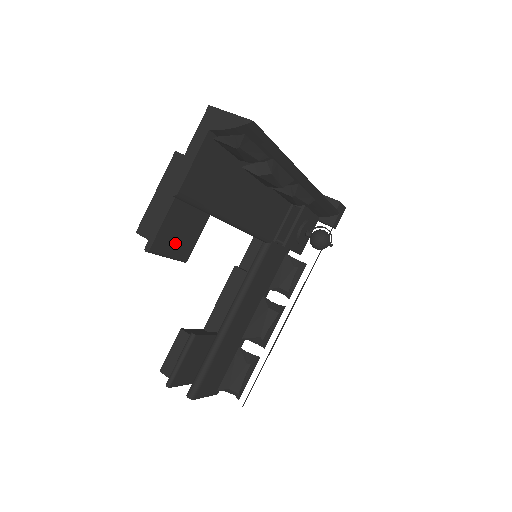
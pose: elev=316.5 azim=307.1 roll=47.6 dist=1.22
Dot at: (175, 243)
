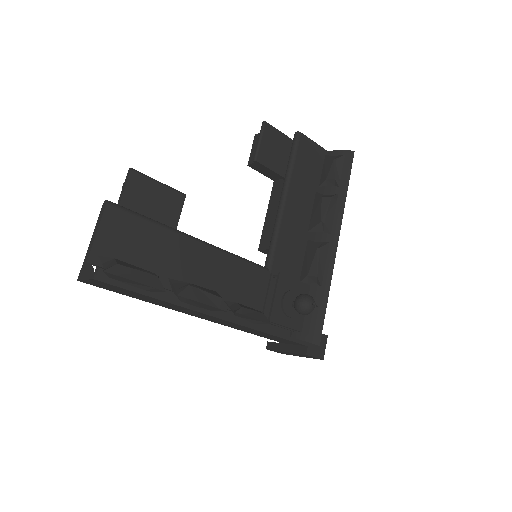
Dot at: (268, 145)
